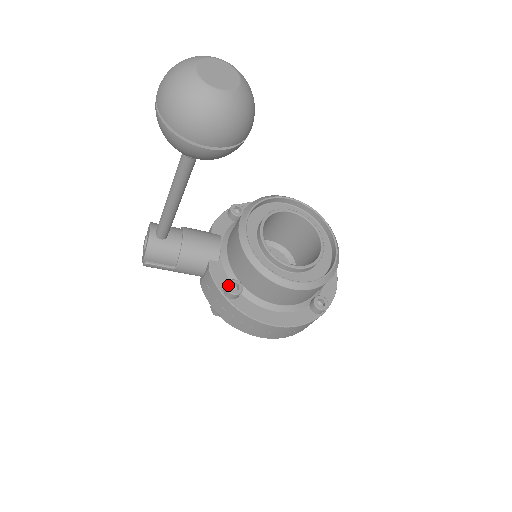
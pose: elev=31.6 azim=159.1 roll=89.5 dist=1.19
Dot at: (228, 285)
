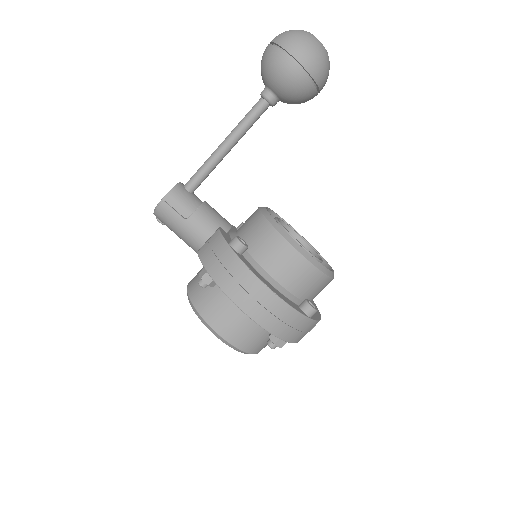
Dot at: (237, 236)
